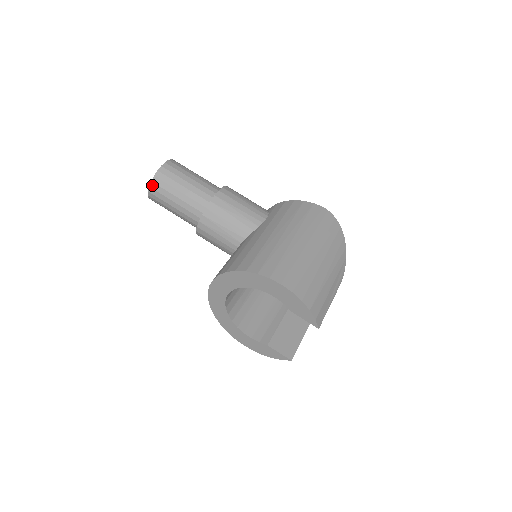
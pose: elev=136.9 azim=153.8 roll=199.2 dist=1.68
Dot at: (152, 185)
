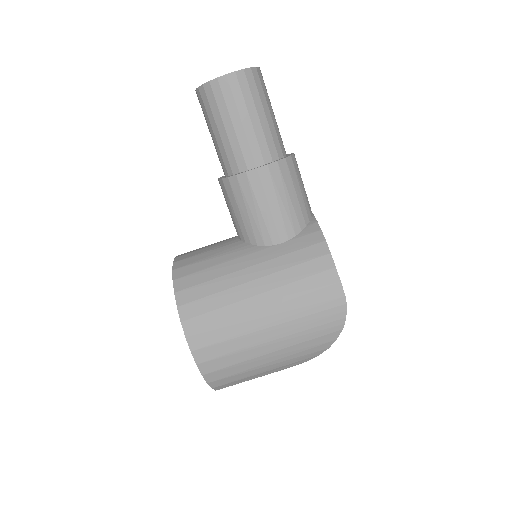
Dot at: (198, 92)
